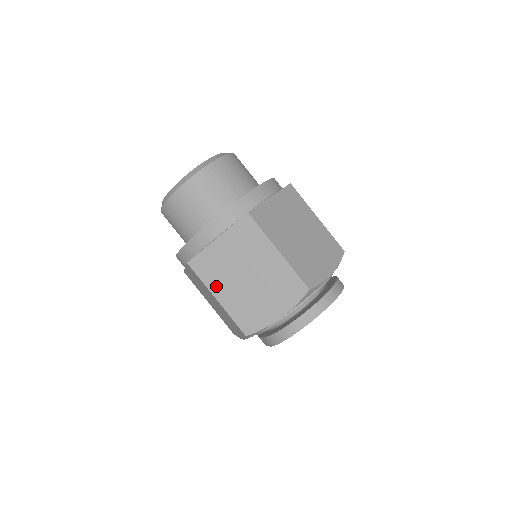
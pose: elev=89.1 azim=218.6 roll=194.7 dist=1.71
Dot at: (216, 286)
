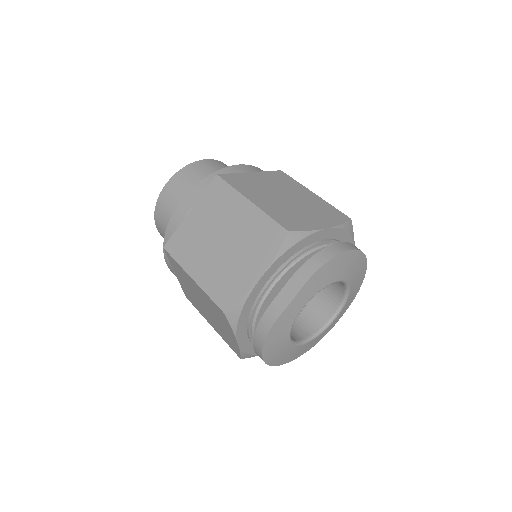
Dot at: (250, 193)
